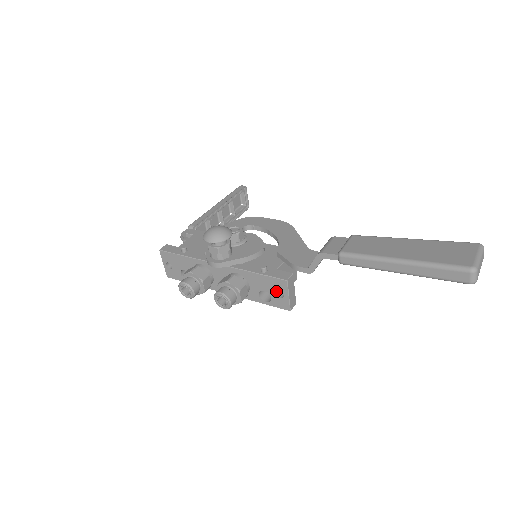
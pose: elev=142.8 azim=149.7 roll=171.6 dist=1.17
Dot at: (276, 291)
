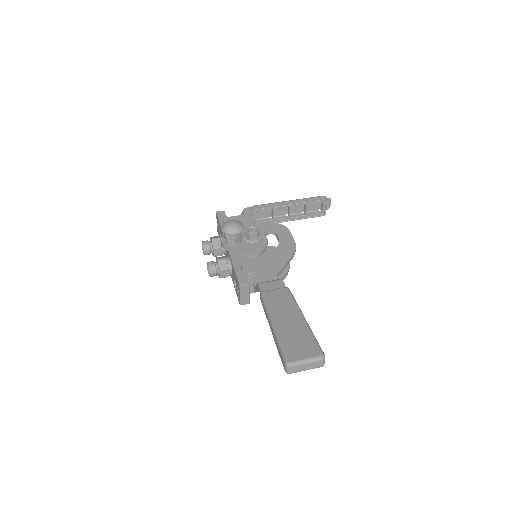
Dot at: (237, 287)
